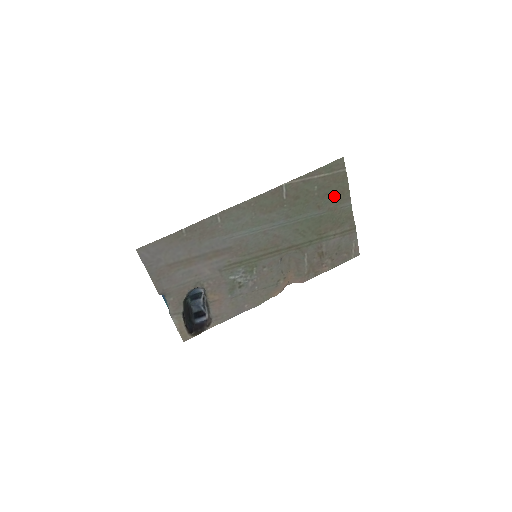
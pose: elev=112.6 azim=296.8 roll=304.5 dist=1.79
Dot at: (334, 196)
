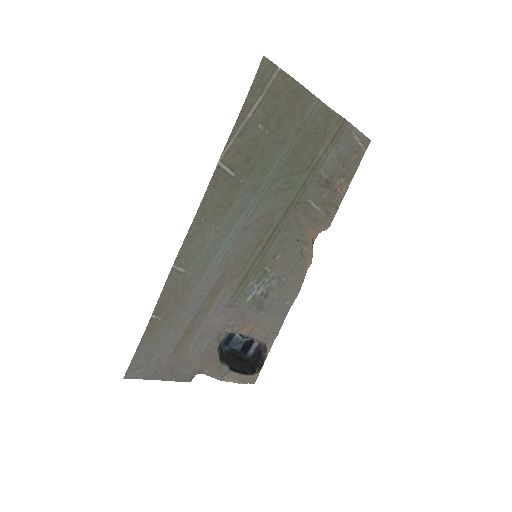
Dot at: (291, 112)
